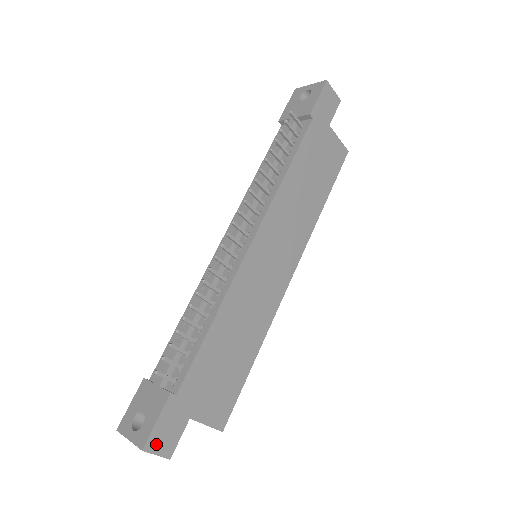
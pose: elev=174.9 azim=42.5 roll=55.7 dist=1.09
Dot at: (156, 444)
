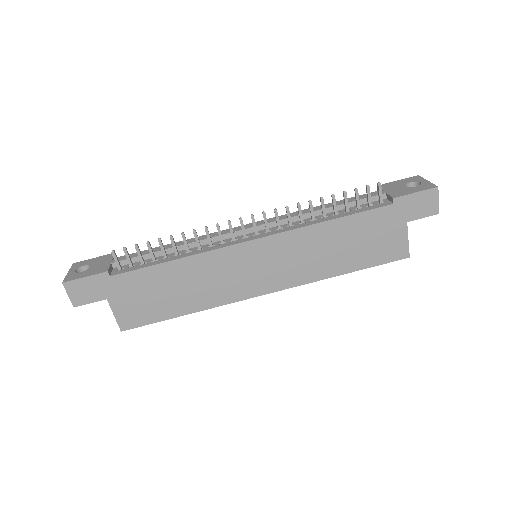
Dot at: (73, 289)
